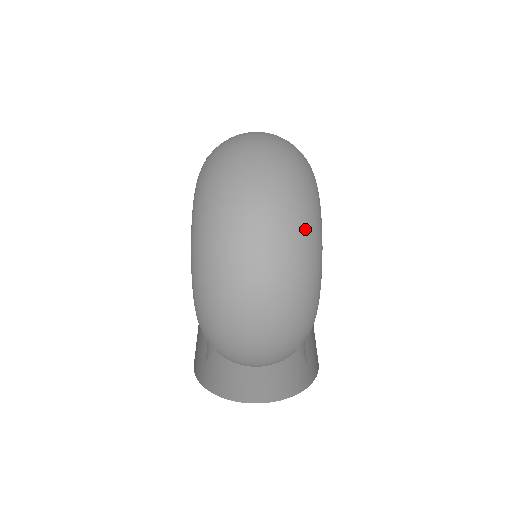
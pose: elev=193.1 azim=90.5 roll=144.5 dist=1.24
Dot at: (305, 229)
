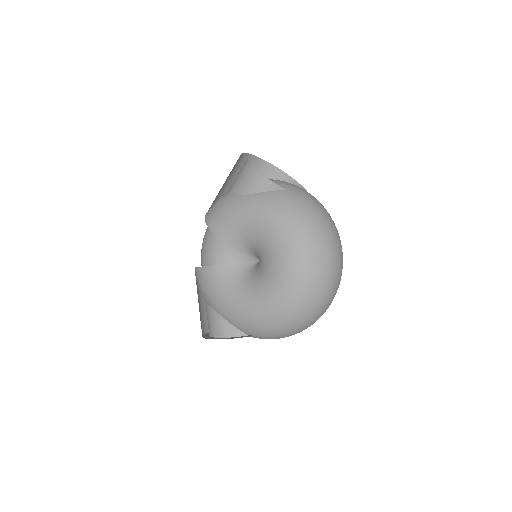
Dot at: occluded
